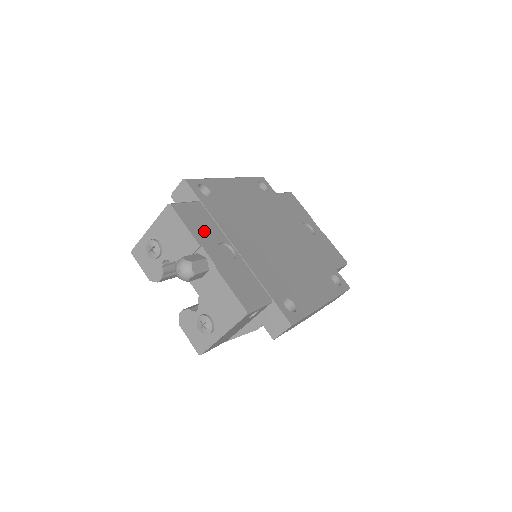
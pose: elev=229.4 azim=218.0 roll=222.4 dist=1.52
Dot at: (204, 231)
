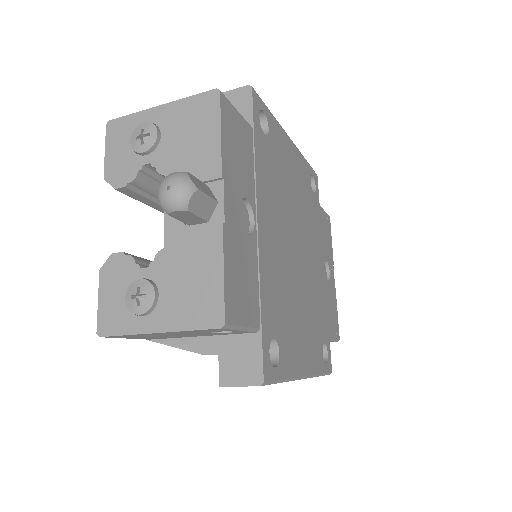
Dot at: (237, 165)
